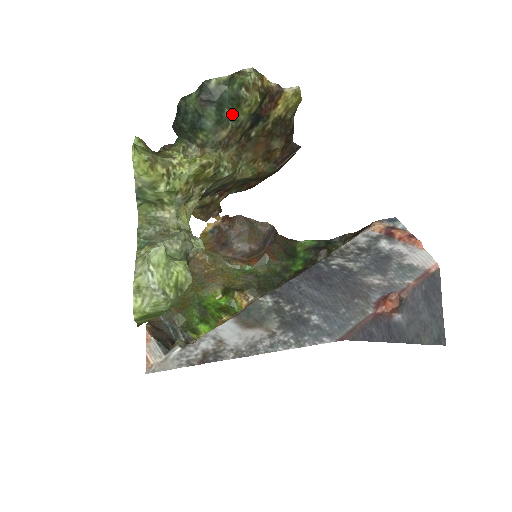
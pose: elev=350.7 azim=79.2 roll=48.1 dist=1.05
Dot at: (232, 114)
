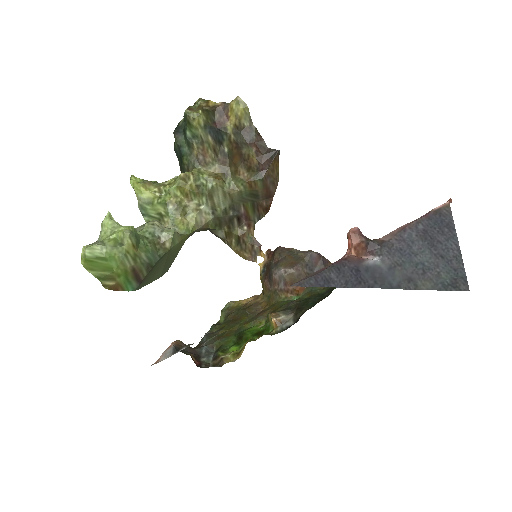
Dot at: (191, 133)
